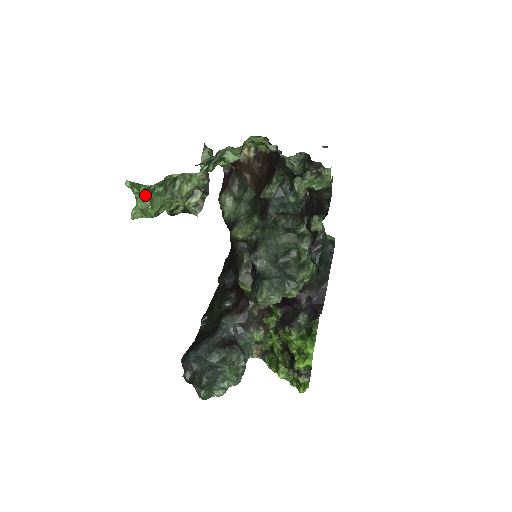
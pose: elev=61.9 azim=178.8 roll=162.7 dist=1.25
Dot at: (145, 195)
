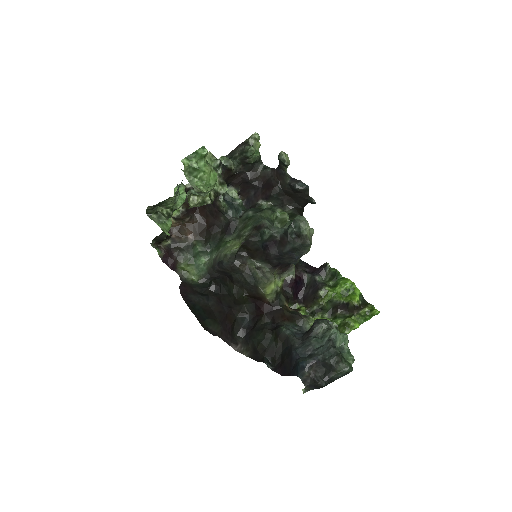
Dot at: (204, 159)
